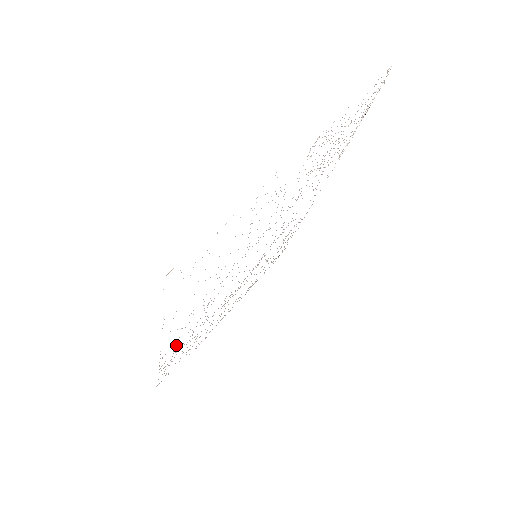
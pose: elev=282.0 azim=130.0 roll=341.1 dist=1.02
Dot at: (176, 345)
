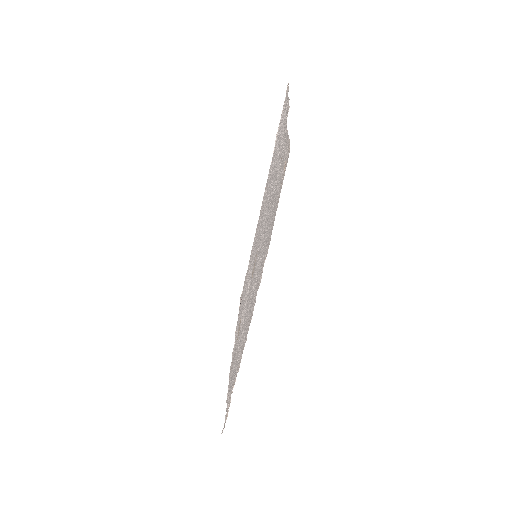
Dot at: (244, 340)
